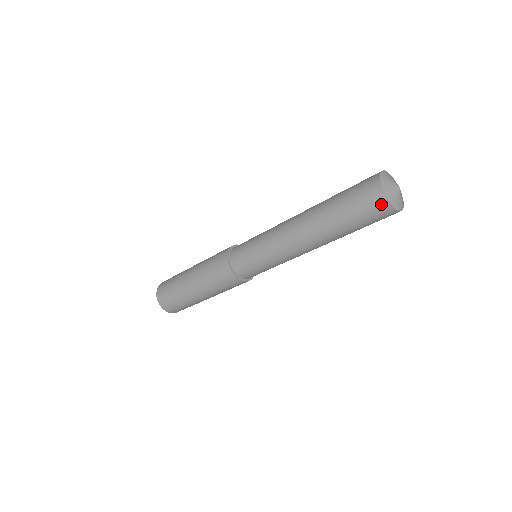
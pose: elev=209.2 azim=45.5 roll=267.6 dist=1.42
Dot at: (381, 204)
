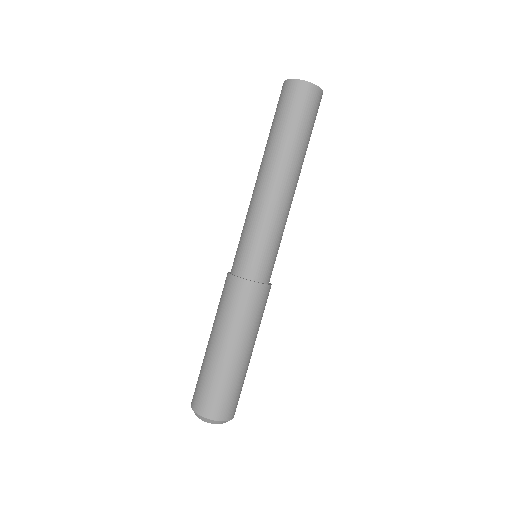
Dot at: (306, 89)
